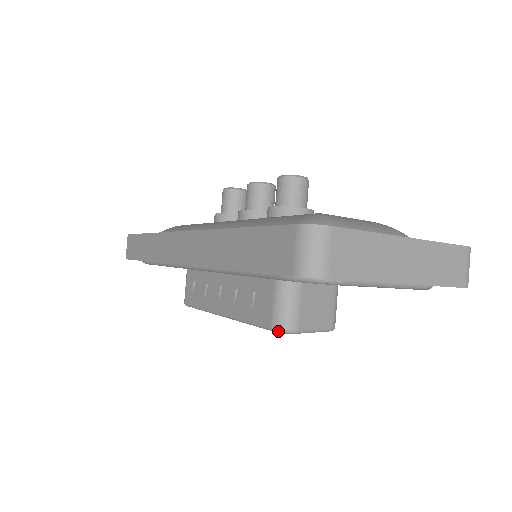
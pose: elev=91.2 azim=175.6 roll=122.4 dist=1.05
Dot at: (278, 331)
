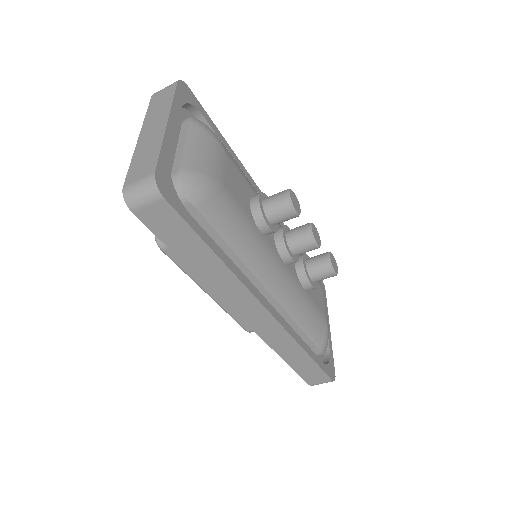
Dot at: (249, 332)
